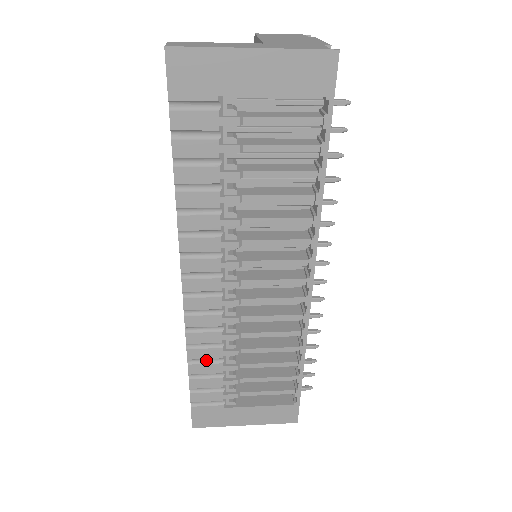
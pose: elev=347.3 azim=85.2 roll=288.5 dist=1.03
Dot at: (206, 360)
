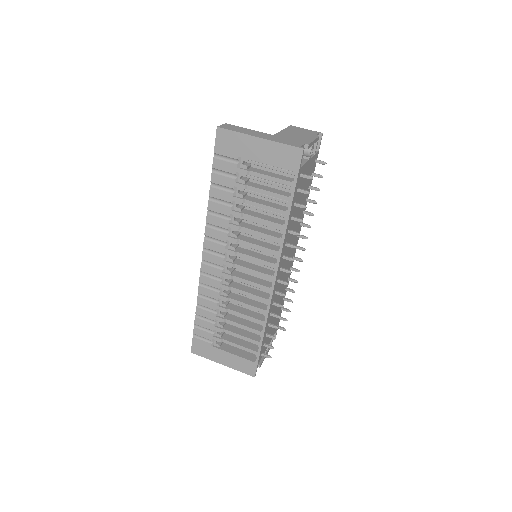
Dot at: (207, 308)
